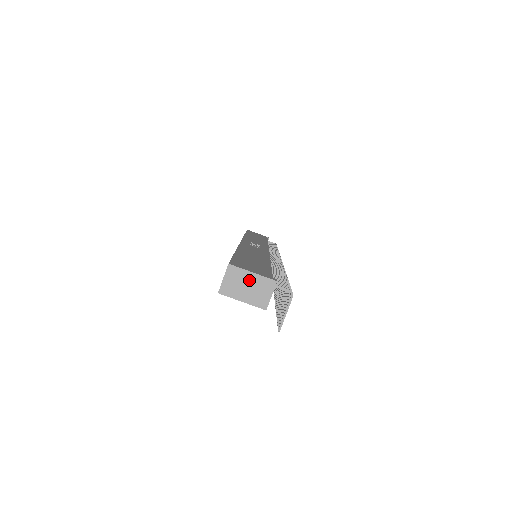
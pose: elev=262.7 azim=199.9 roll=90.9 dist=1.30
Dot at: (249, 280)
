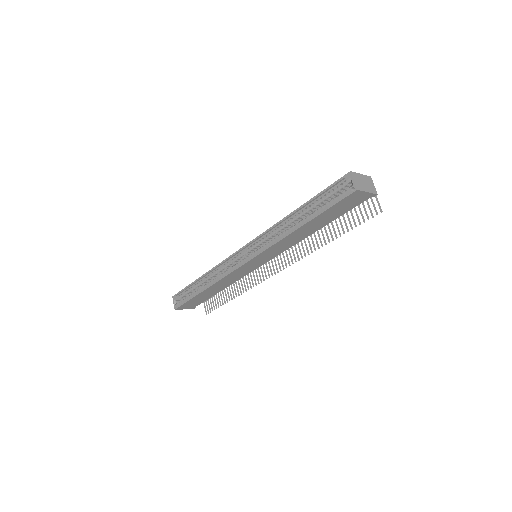
Dot at: (362, 179)
